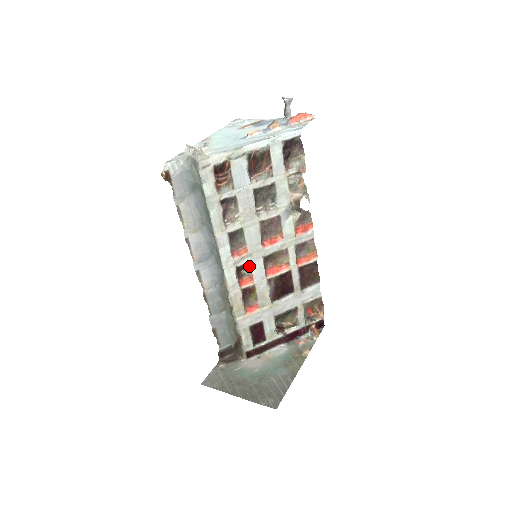
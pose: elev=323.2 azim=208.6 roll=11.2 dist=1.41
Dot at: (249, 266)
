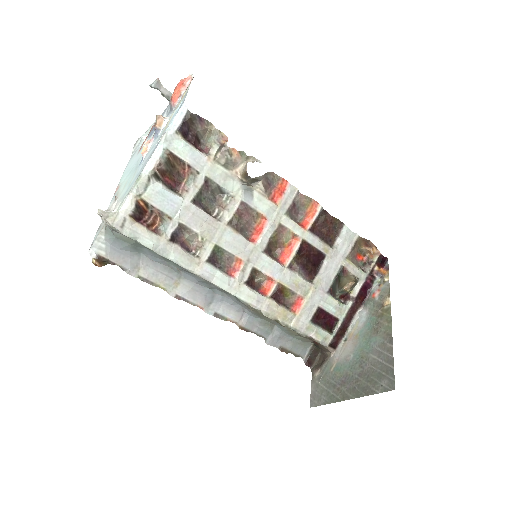
Dot at: (257, 271)
